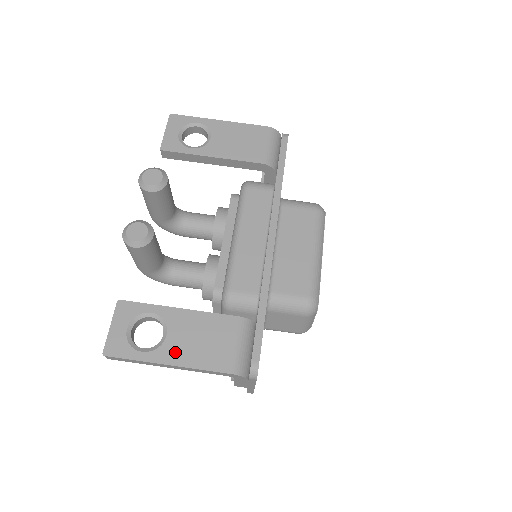
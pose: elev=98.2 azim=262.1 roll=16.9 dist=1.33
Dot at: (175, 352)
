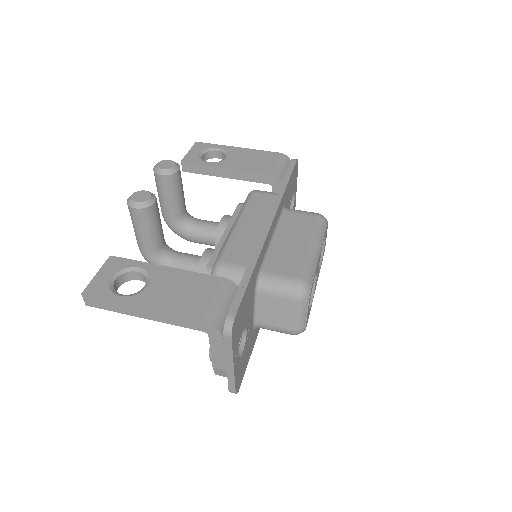
Dot at: (152, 299)
